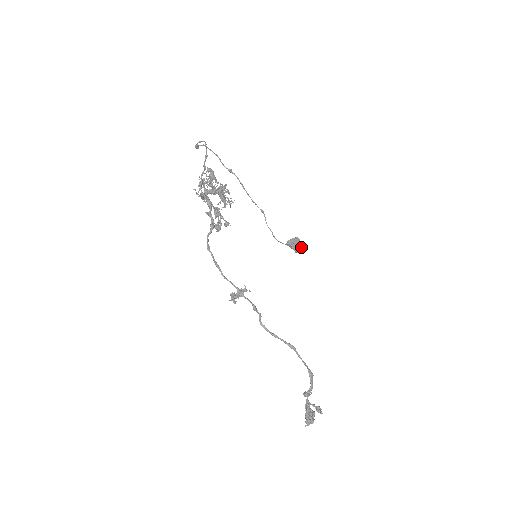
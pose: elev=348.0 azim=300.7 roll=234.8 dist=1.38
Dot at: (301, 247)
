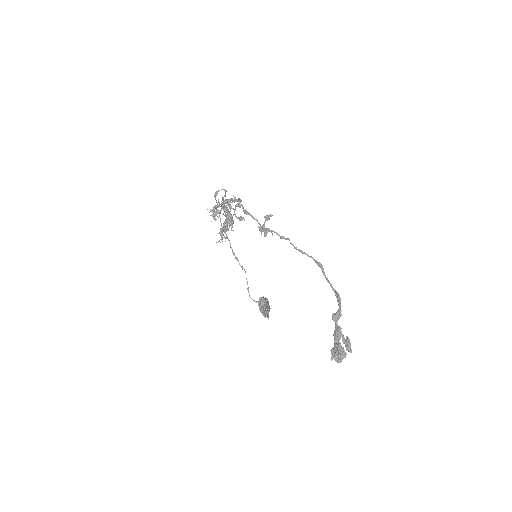
Dot at: (268, 314)
